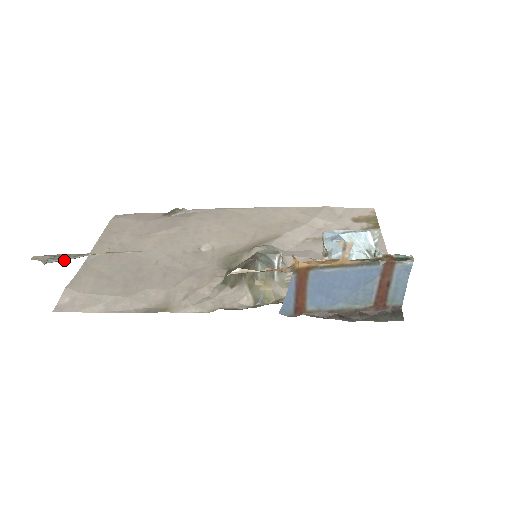
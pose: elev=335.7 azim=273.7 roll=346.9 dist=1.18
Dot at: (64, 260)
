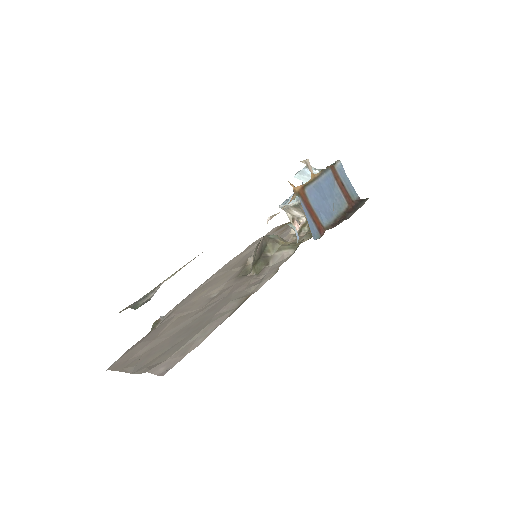
Dot at: (145, 302)
